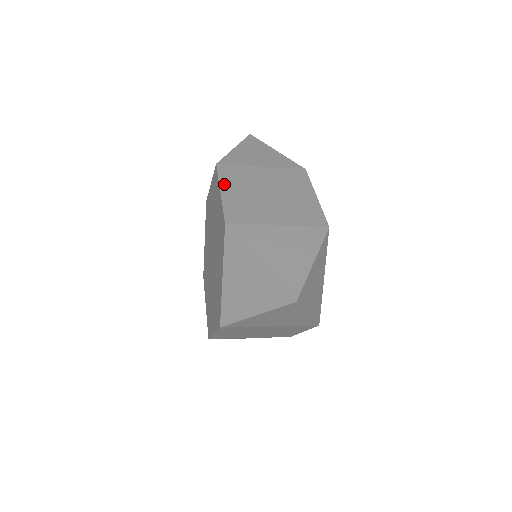
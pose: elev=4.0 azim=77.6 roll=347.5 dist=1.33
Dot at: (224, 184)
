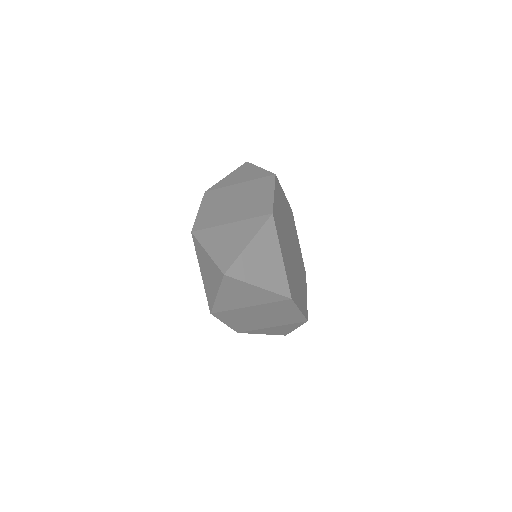
Dot at: (204, 204)
